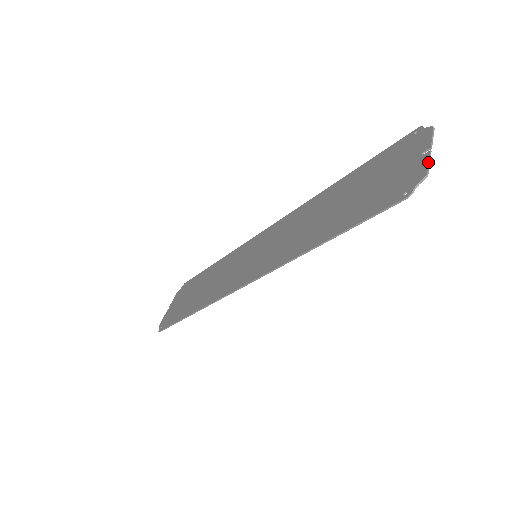
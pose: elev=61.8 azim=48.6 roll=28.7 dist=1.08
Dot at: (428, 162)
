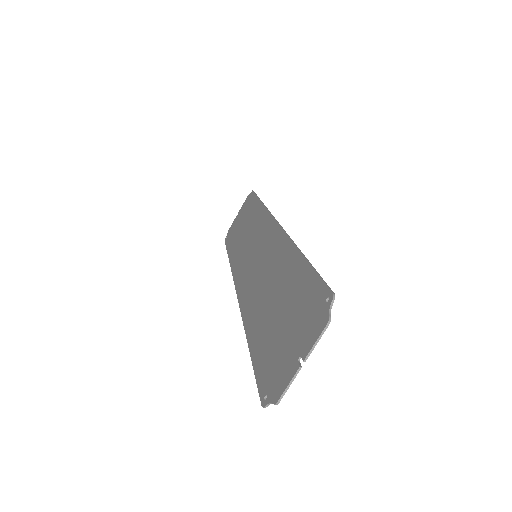
Dot at: (287, 385)
